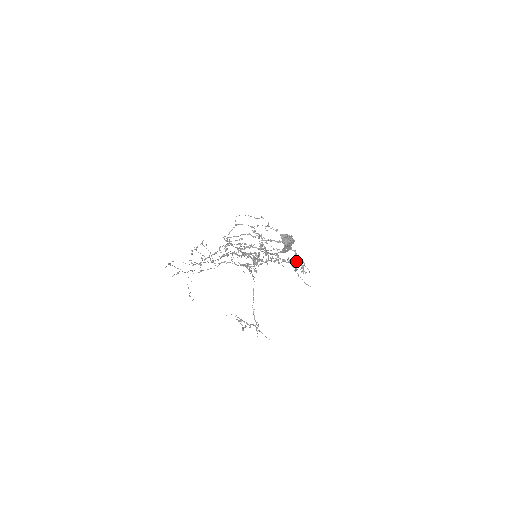
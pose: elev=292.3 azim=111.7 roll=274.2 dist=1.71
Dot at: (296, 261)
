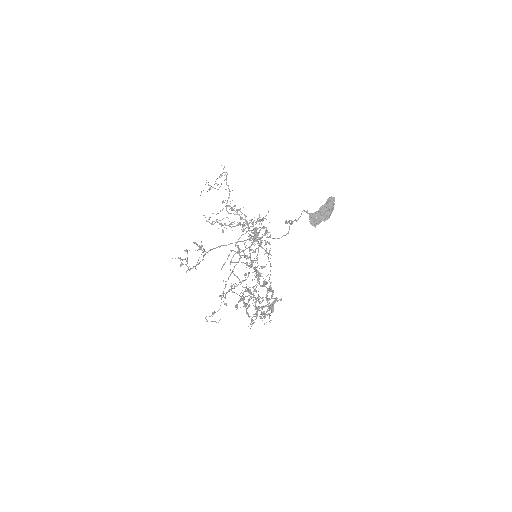
Dot at: (267, 306)
